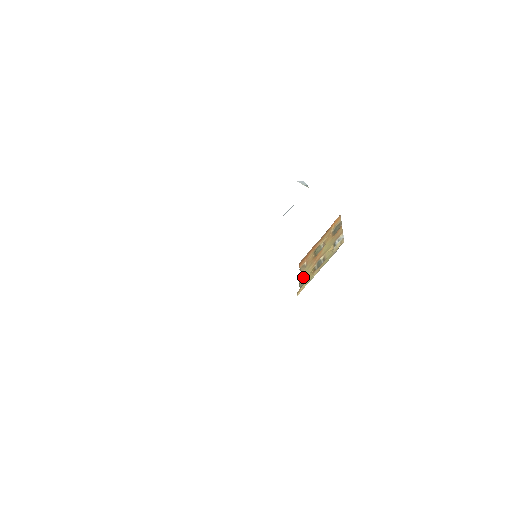
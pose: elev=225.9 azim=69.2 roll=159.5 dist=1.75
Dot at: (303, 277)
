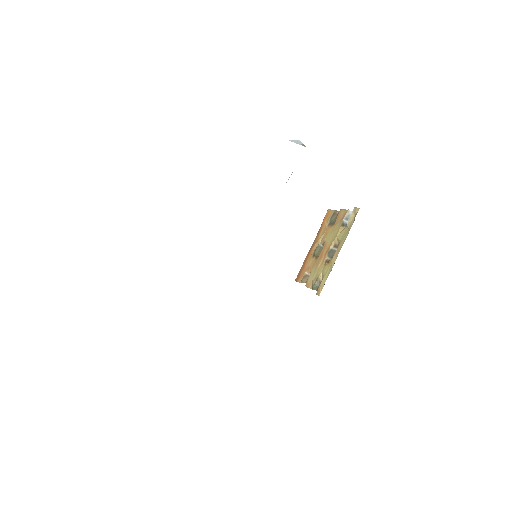
Dot at: (314, 279)
